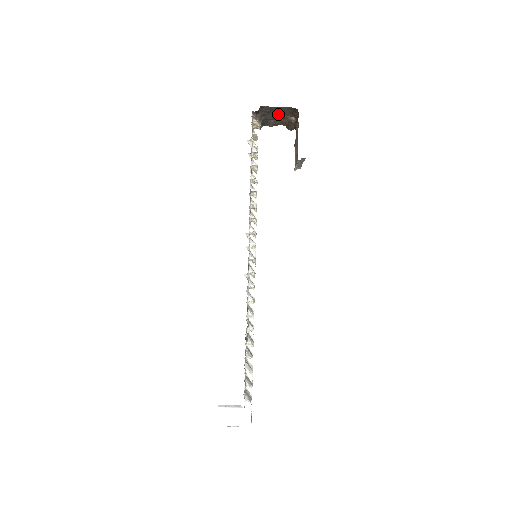
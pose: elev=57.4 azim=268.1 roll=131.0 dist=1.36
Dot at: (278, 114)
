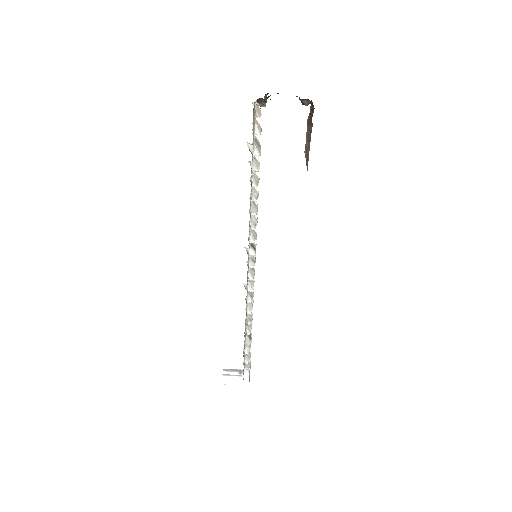
Dot at: occluded
